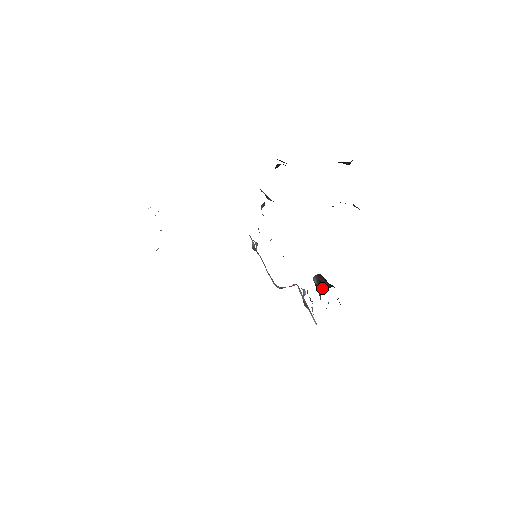
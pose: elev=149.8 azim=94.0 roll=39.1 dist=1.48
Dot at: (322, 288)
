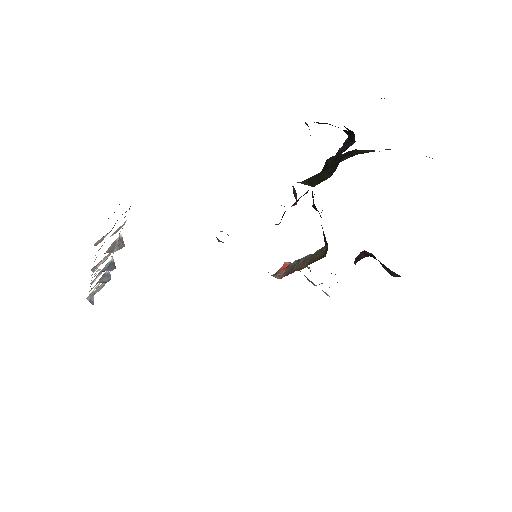
Dot at: occluded
